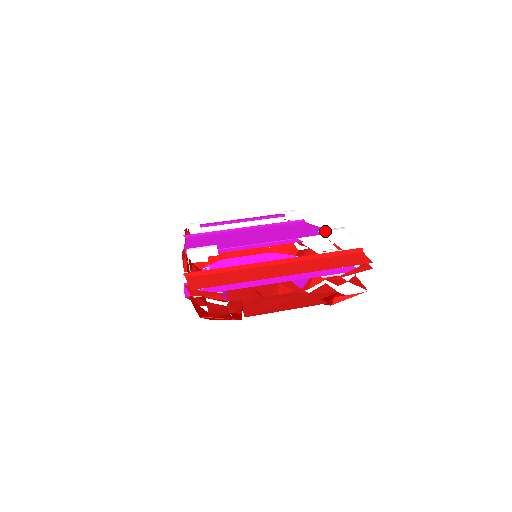
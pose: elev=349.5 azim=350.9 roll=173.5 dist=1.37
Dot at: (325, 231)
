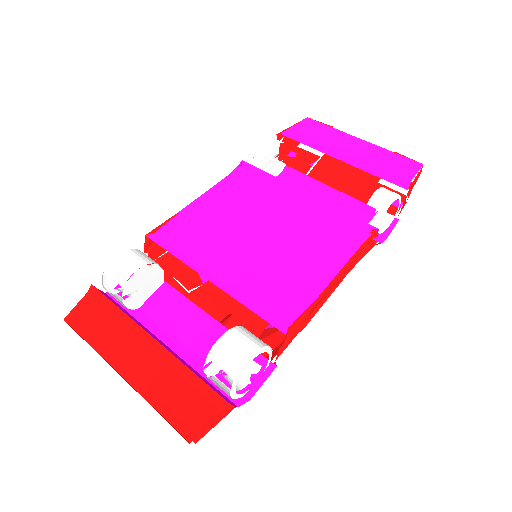
Dot at: (222, 346)
